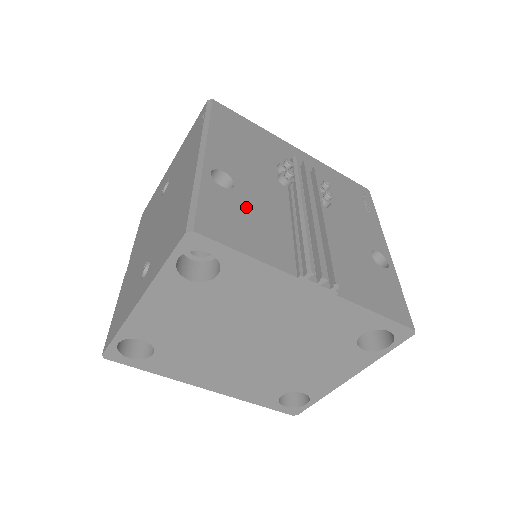
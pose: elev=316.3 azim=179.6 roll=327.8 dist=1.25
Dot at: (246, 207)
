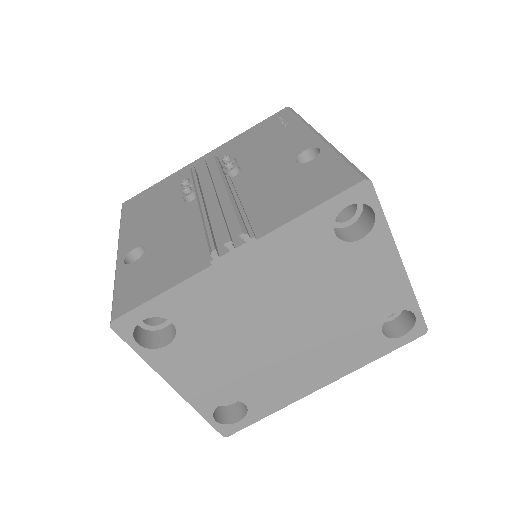
Dot at: (157, 256)
